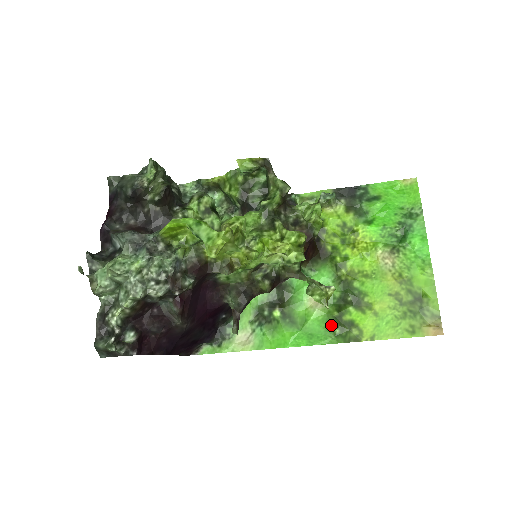
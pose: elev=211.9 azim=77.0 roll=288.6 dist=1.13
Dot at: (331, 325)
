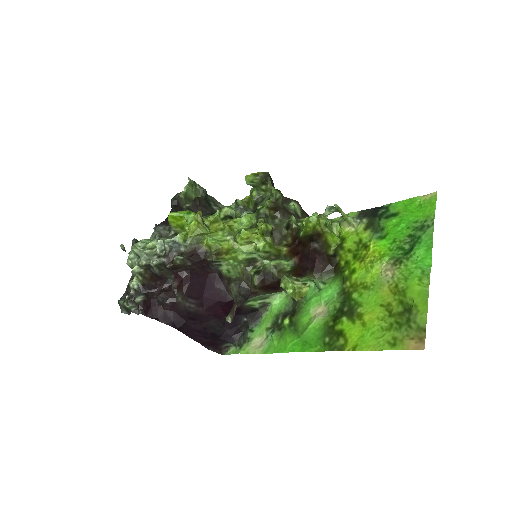
Dot at: (324, 334)
